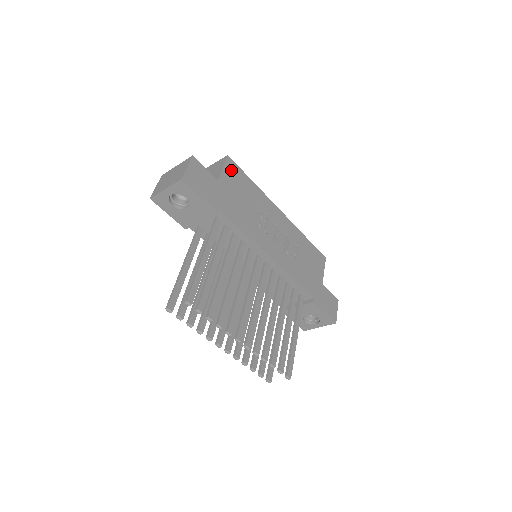
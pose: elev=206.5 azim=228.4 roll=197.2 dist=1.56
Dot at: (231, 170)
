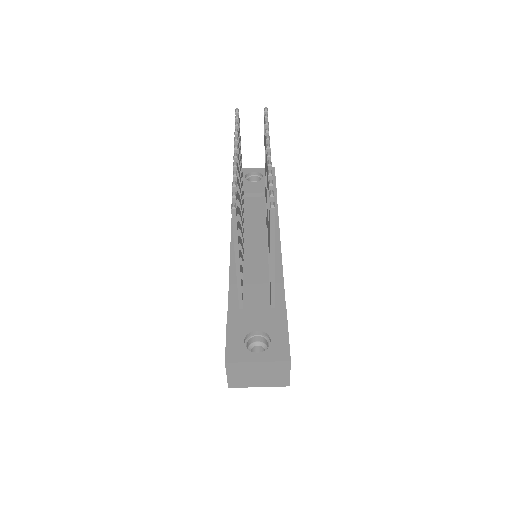
Dot at: occluded
